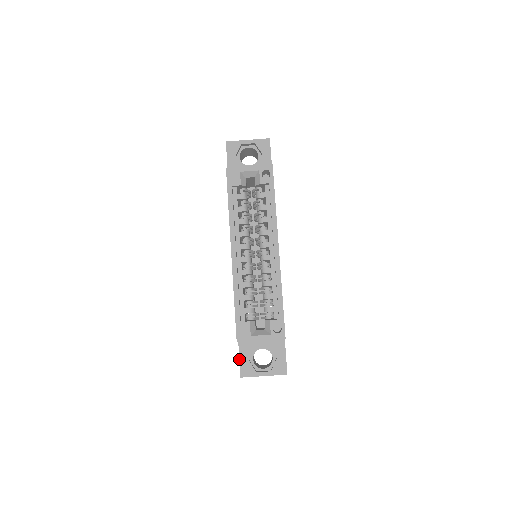
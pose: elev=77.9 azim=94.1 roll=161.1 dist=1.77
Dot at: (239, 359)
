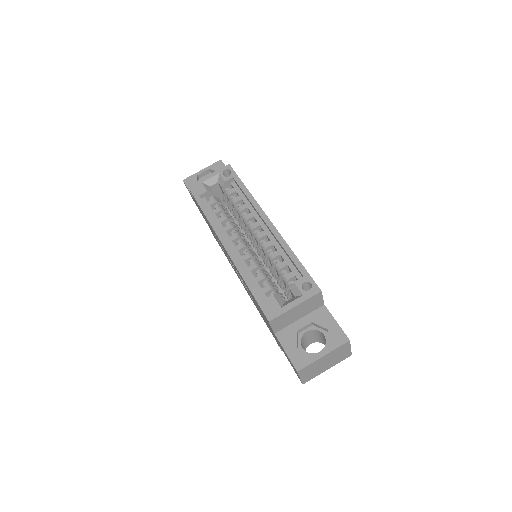
Dot at: (285, 352)
